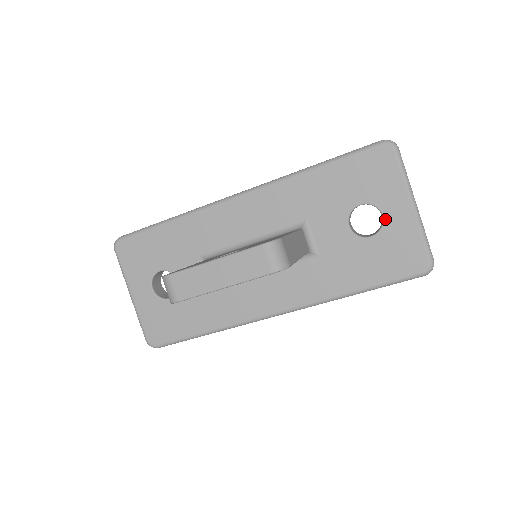
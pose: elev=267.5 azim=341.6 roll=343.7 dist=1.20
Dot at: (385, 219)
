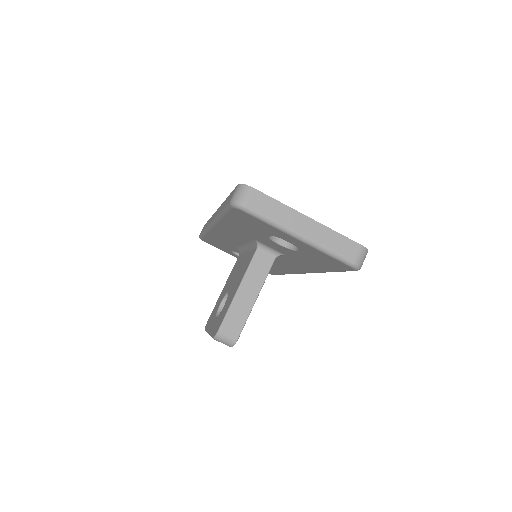
Dot at: (293, 244)
